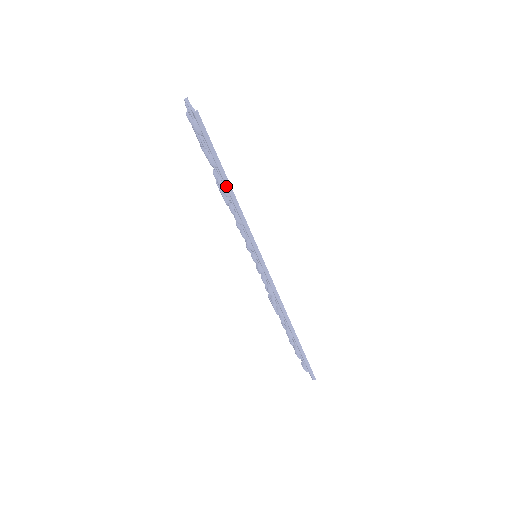
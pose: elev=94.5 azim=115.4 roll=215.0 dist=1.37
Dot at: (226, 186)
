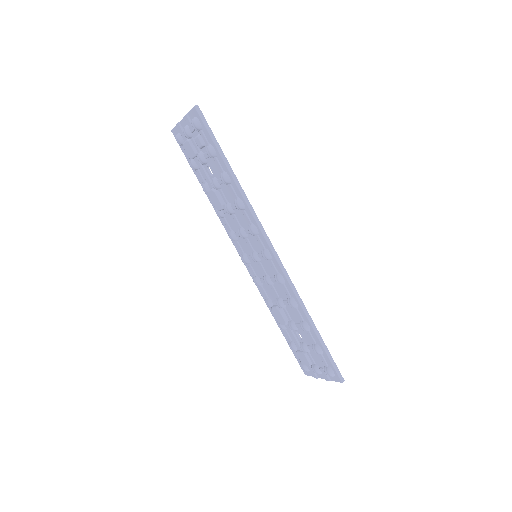
Dot at: (227, 168)
